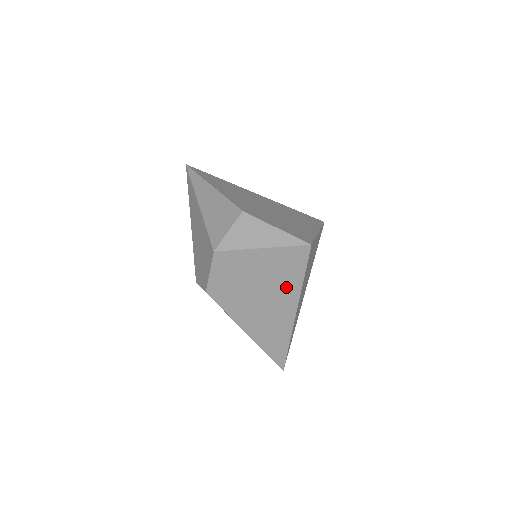
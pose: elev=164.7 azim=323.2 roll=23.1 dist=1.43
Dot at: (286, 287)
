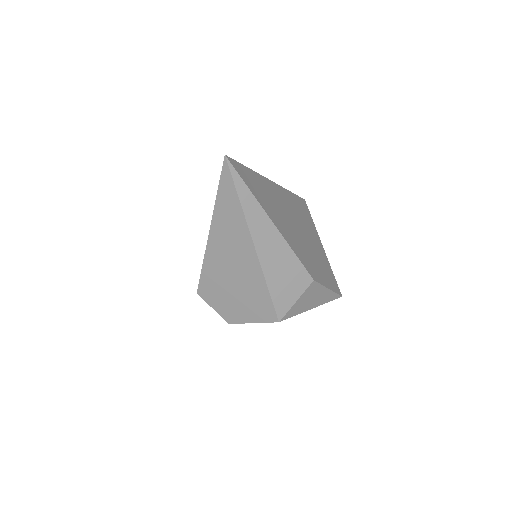
Dot at: occluded
